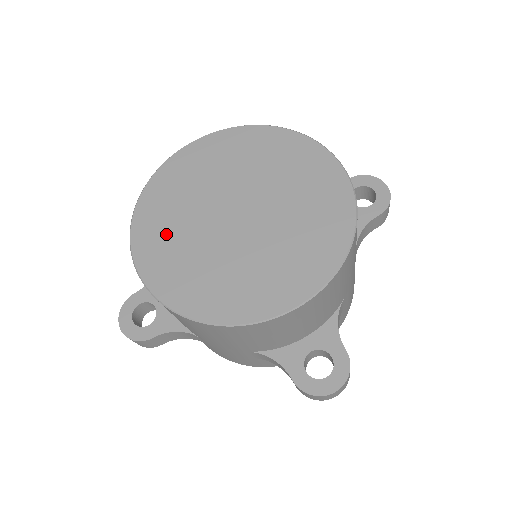
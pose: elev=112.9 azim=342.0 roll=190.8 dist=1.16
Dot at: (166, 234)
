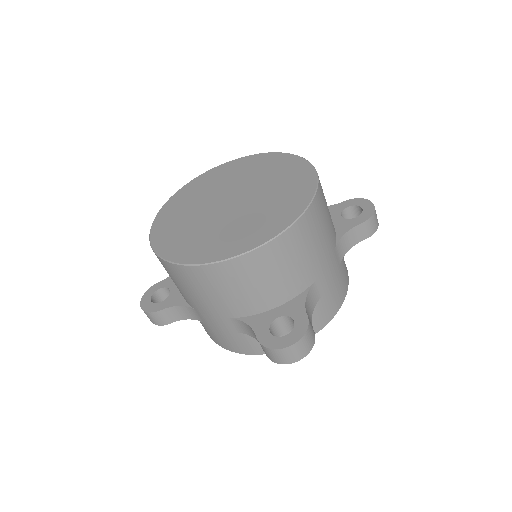
Dot at: (177, 217)
